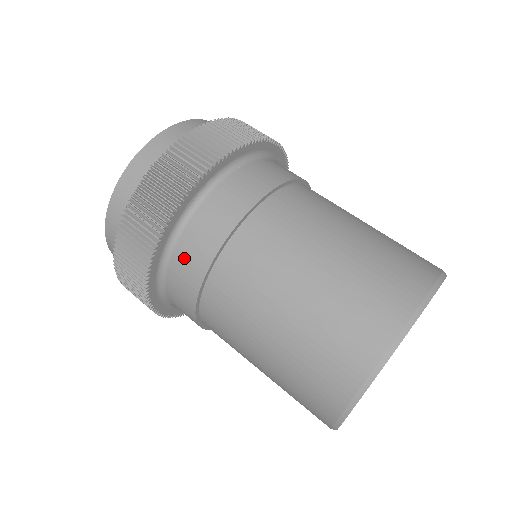
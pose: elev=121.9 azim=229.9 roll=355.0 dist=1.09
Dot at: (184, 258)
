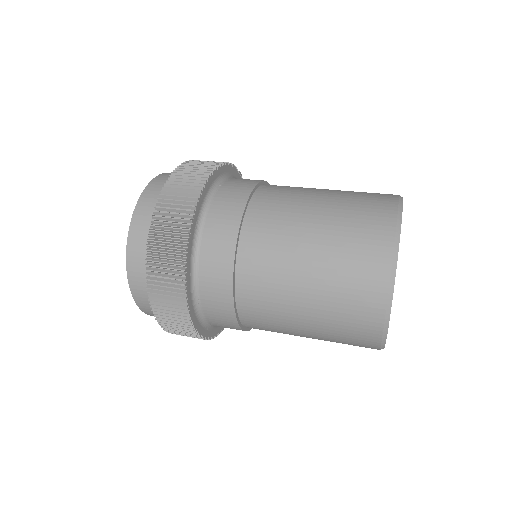
Dot at: (210, 269)
